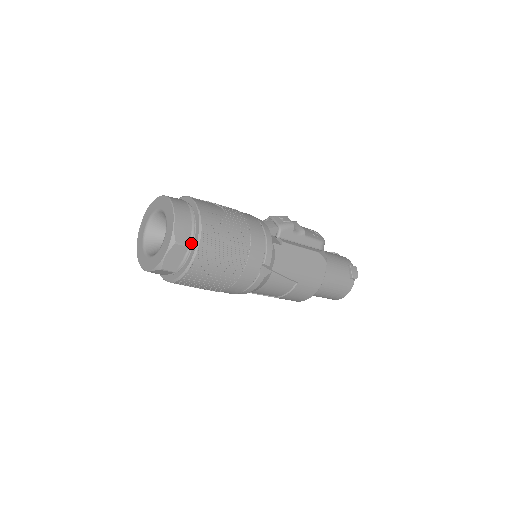
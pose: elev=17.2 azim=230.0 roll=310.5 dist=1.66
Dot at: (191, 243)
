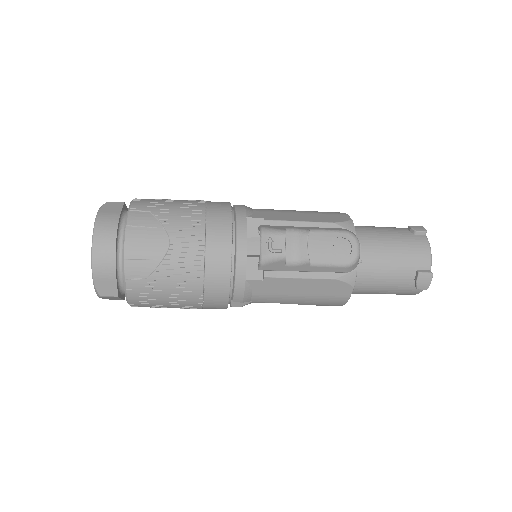
Dot at: occluded
